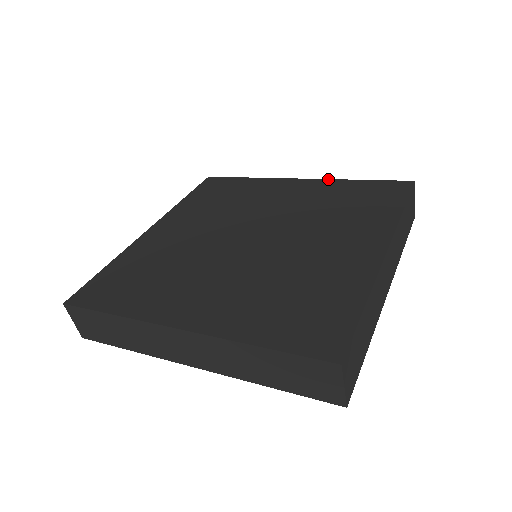
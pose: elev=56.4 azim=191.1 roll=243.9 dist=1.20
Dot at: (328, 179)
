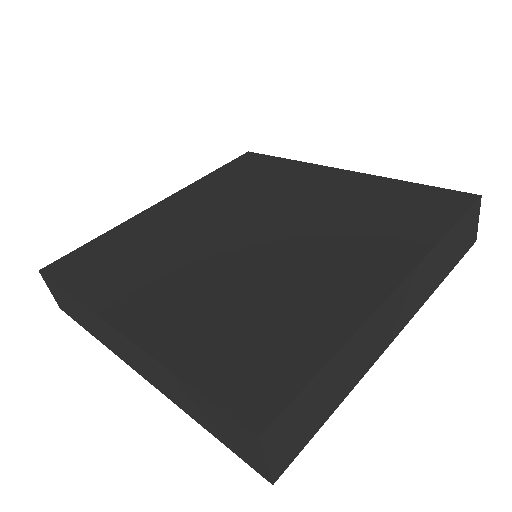
Dot at: (374, 175)
